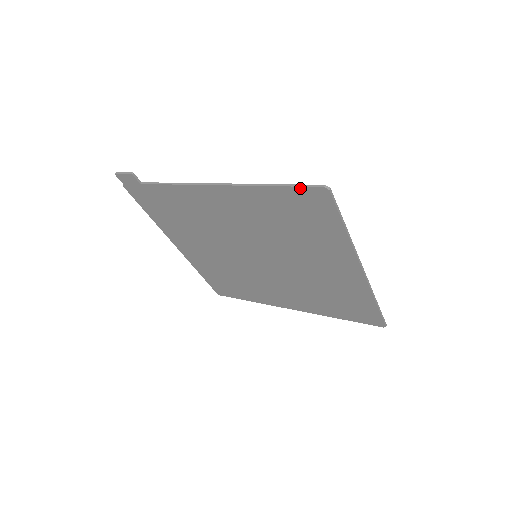
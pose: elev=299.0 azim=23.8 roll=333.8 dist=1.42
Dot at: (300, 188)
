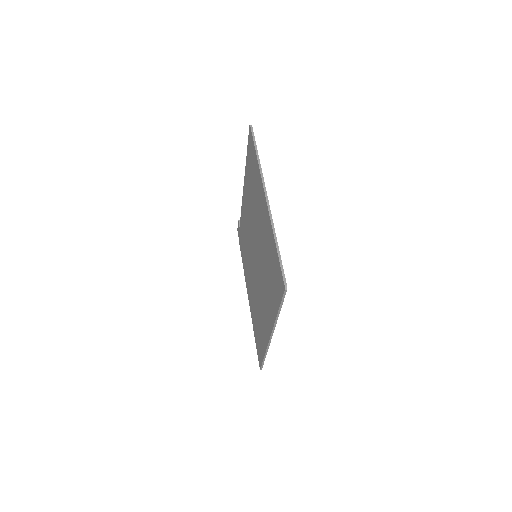
Dot at: (248, 140)
